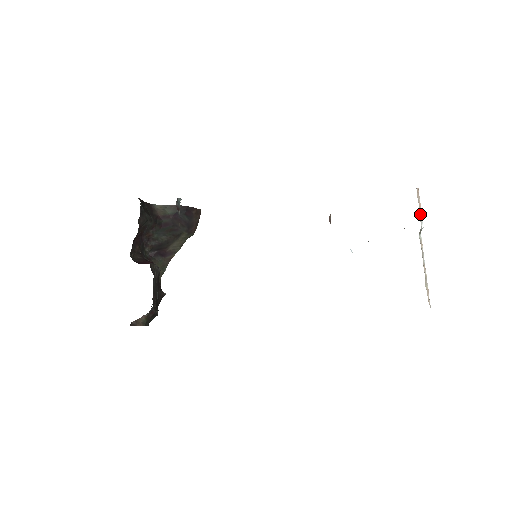
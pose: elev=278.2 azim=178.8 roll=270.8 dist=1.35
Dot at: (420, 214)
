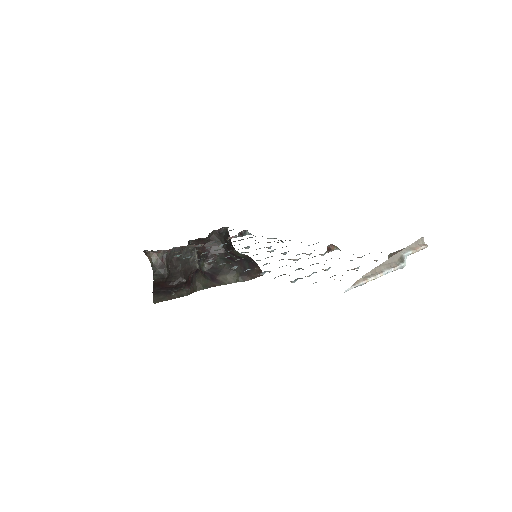
Dot at: (410, 249)
